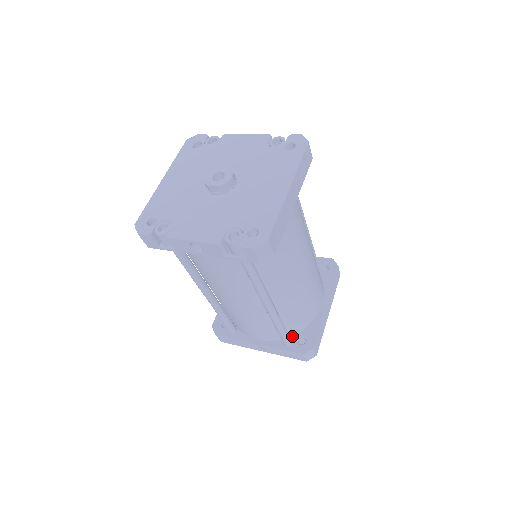
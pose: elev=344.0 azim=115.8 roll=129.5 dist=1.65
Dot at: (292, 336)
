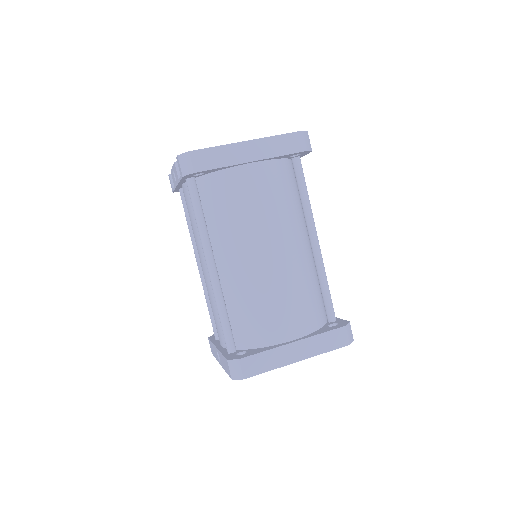
Dot at: (241, 349)
